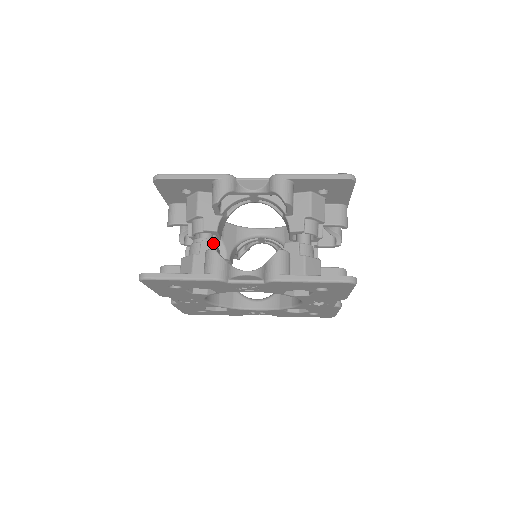
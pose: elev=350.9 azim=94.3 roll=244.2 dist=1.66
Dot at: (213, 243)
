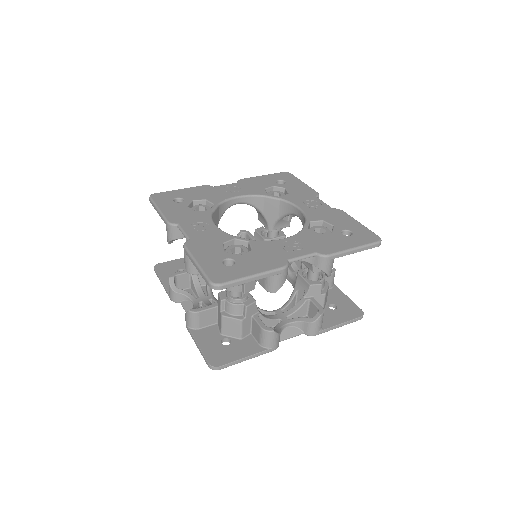
Dot at: (255, 304)
